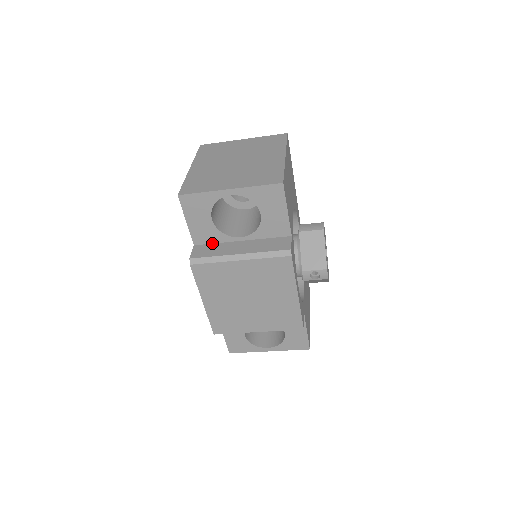
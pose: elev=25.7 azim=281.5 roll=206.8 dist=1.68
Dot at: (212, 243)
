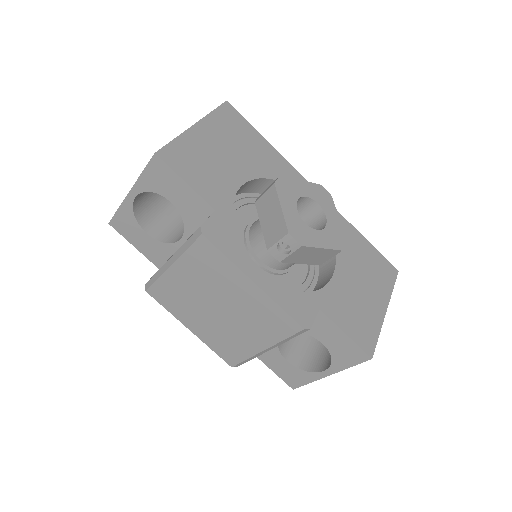
Dot at: occluded
